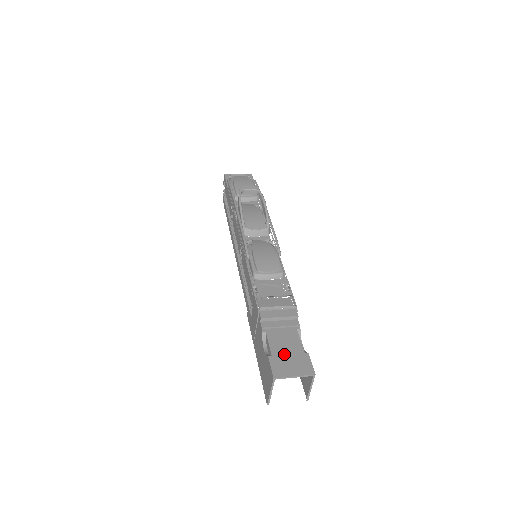
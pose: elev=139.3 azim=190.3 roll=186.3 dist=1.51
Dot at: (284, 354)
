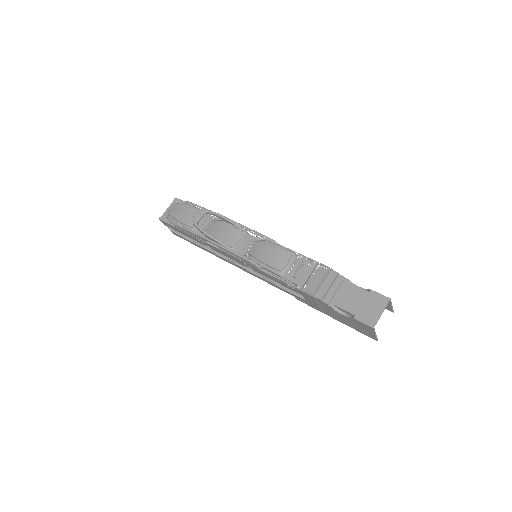
Dot at: (360, 306)
